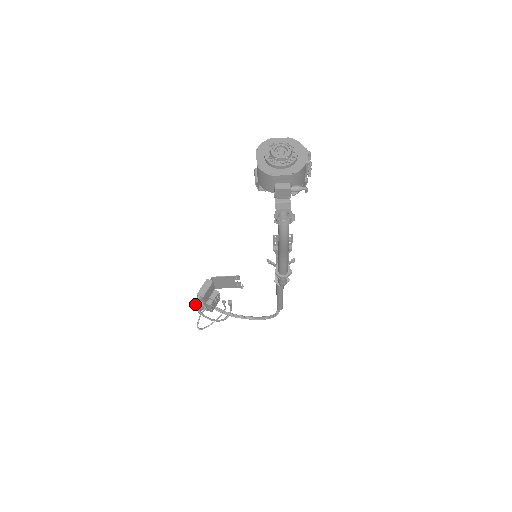
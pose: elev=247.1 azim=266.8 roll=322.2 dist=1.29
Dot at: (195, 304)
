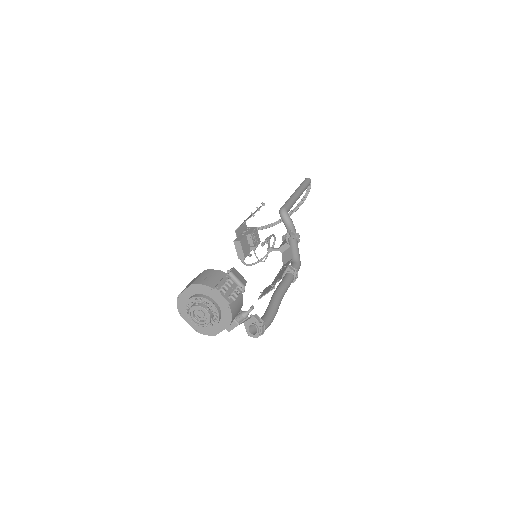
Dot at: occluded
